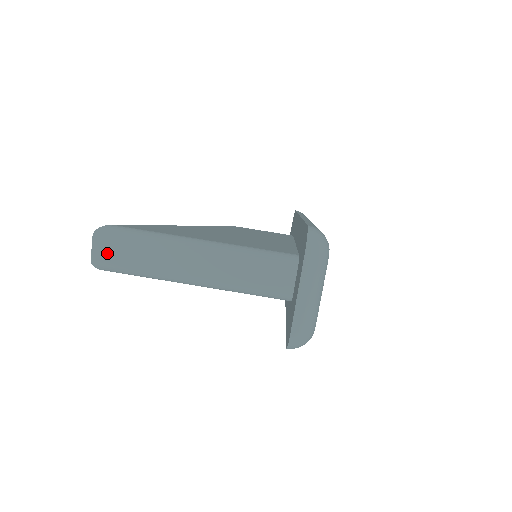
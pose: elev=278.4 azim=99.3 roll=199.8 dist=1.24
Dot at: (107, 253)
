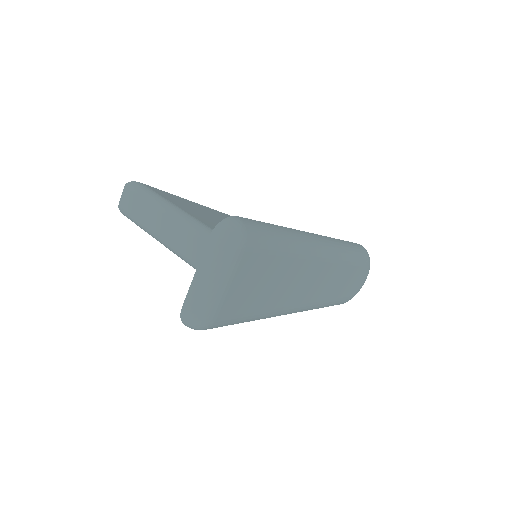
Dot at: (128, 202)
